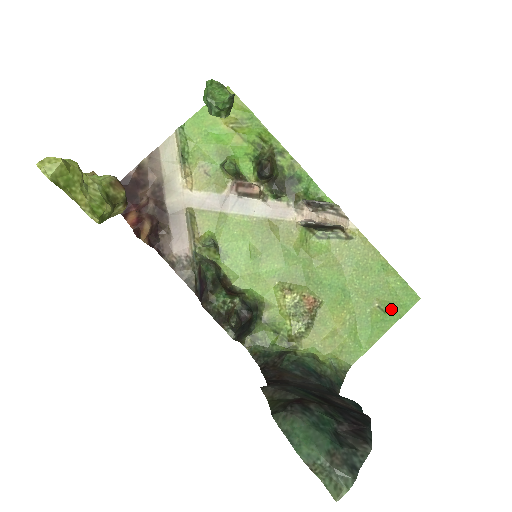
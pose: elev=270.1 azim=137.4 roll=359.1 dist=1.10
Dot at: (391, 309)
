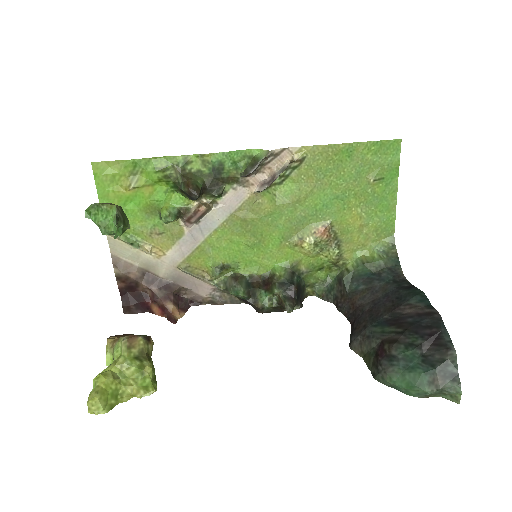
Dot at: (385, 171)
